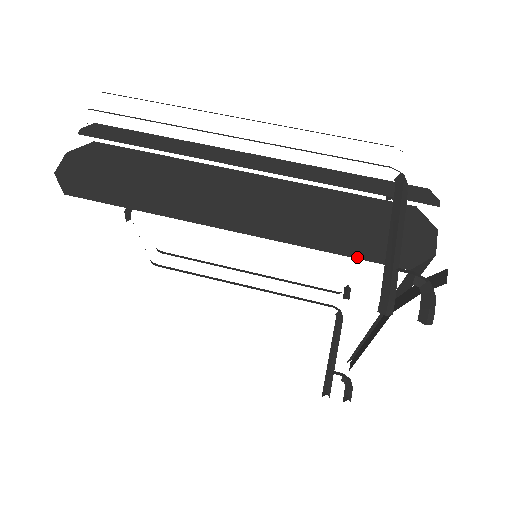
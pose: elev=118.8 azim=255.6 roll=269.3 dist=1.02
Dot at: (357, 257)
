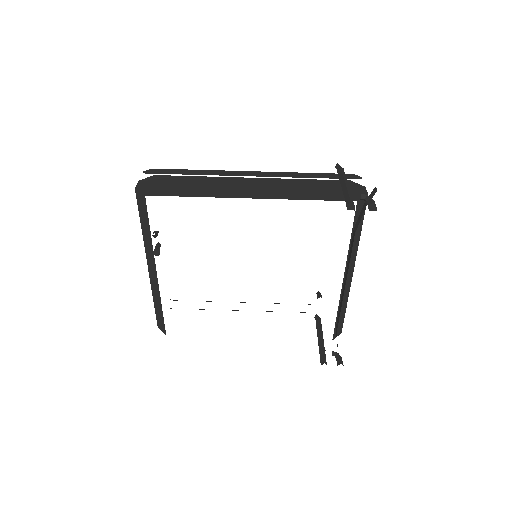
Dot at: (327, 200)
